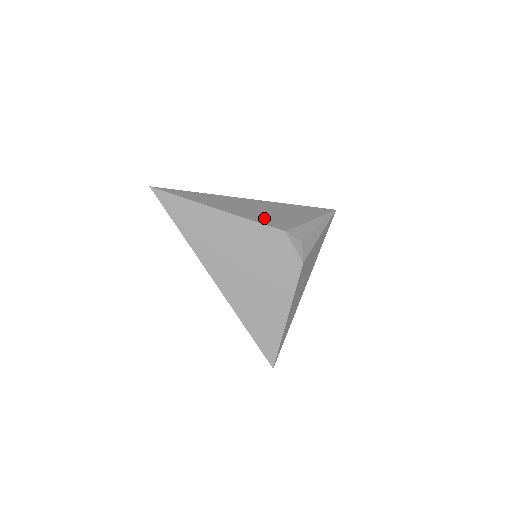
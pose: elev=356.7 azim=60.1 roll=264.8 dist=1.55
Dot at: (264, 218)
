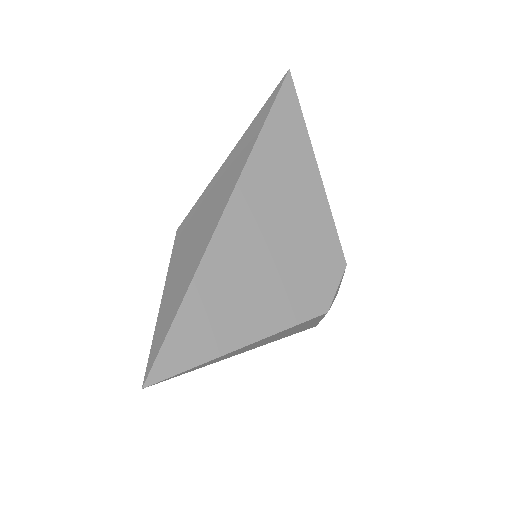
Dot at: occluded
